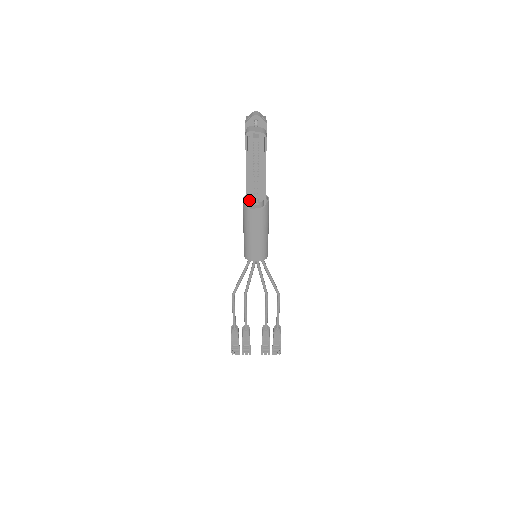
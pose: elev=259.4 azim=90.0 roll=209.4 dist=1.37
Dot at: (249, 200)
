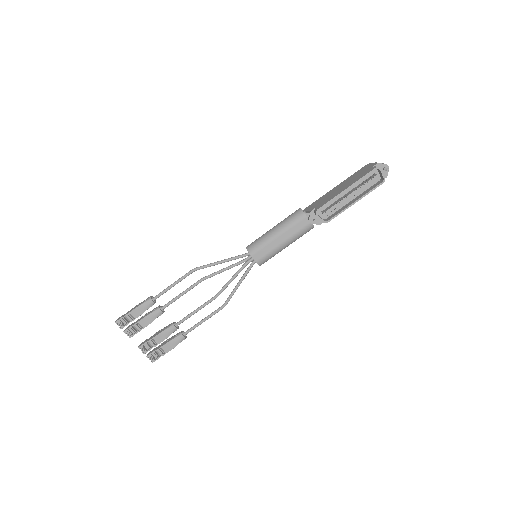
Dot at: occluded
